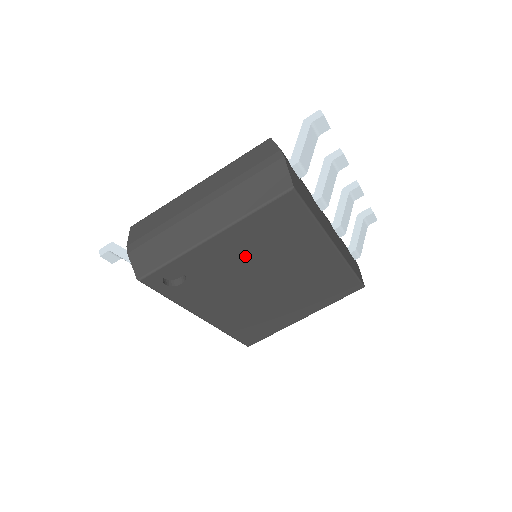
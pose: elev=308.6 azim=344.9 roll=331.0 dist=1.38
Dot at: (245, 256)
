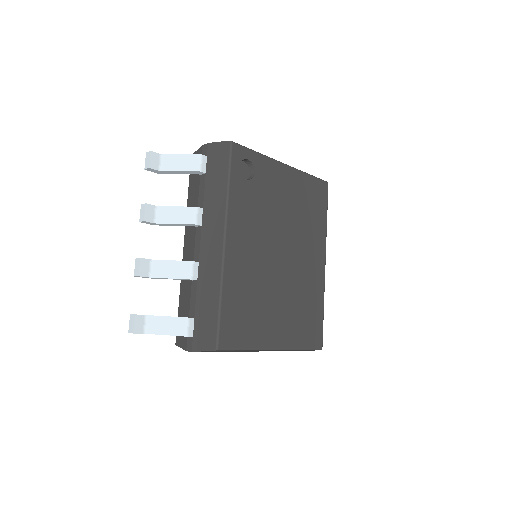
Dot at: (288, 205)
